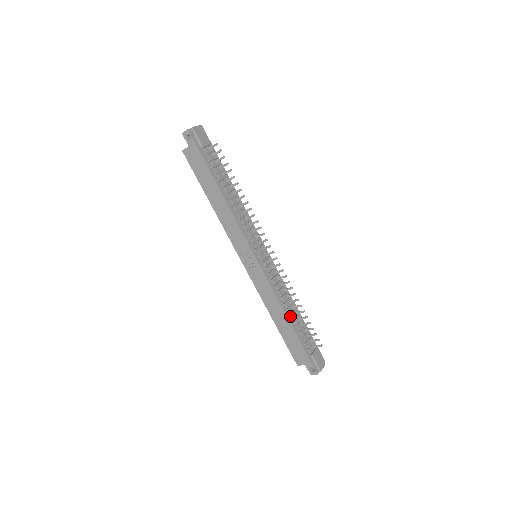
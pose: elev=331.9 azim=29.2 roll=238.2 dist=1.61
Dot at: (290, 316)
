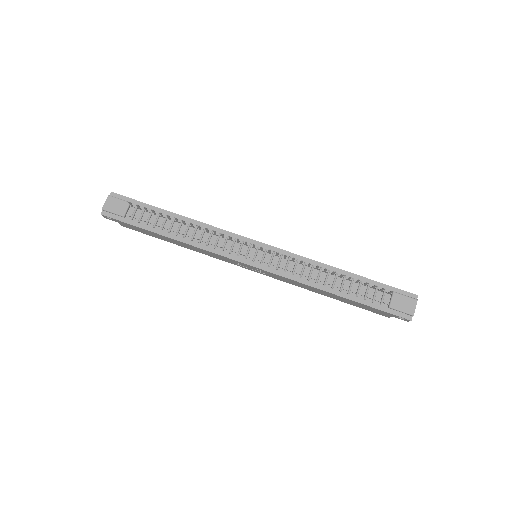
Dot at: (332, 288)
